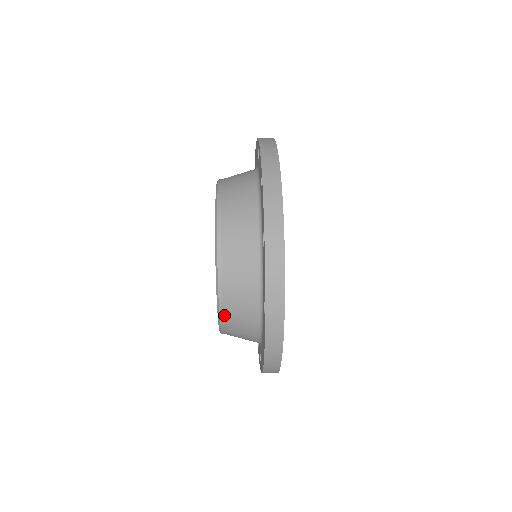
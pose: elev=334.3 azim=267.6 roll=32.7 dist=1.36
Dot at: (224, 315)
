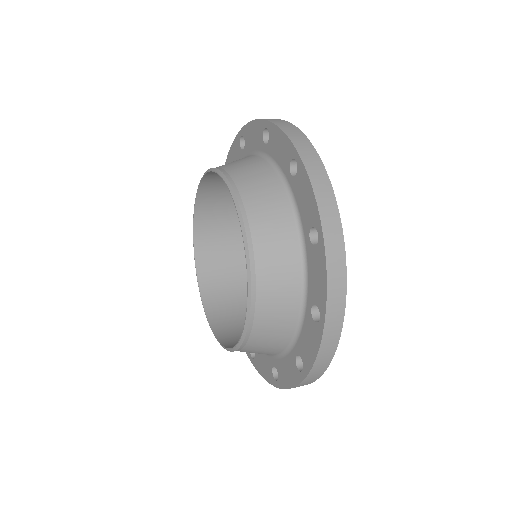
Dot at: (256, 283)
